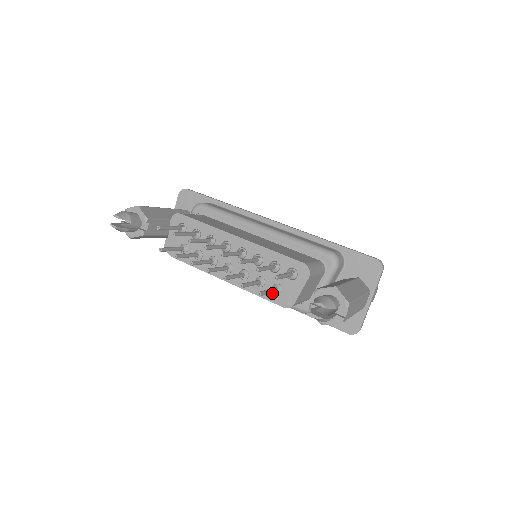
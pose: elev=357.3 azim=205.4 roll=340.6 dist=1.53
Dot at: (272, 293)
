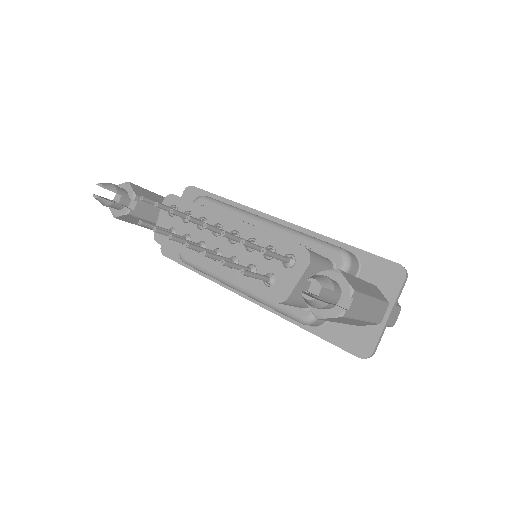
Dot at: (263, 284)
